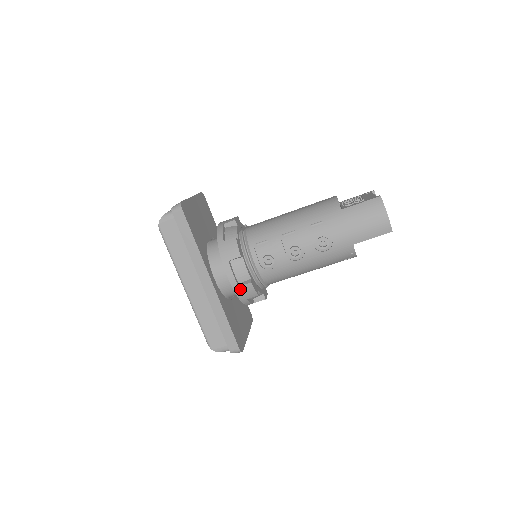
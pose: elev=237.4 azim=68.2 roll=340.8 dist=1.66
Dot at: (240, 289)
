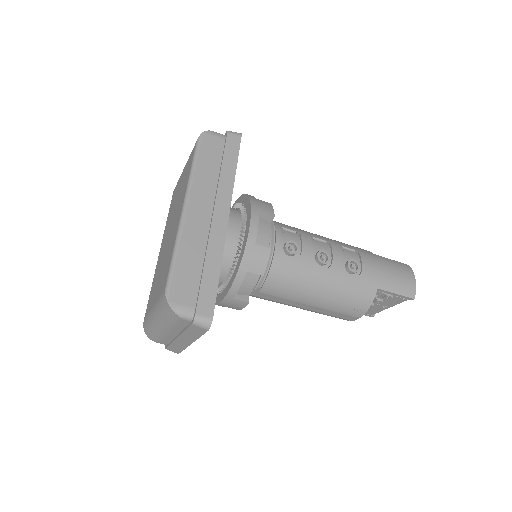
Dot at: (254, 249)
